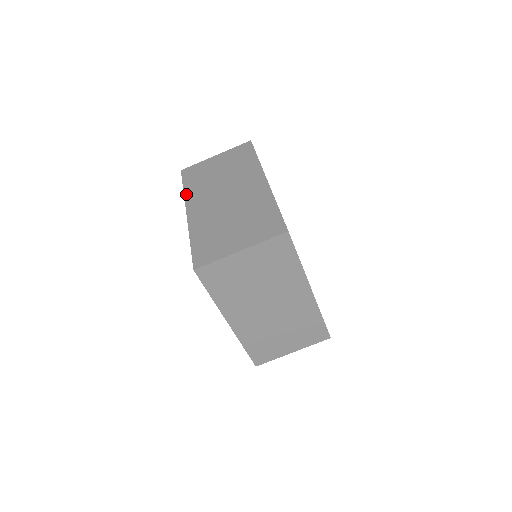
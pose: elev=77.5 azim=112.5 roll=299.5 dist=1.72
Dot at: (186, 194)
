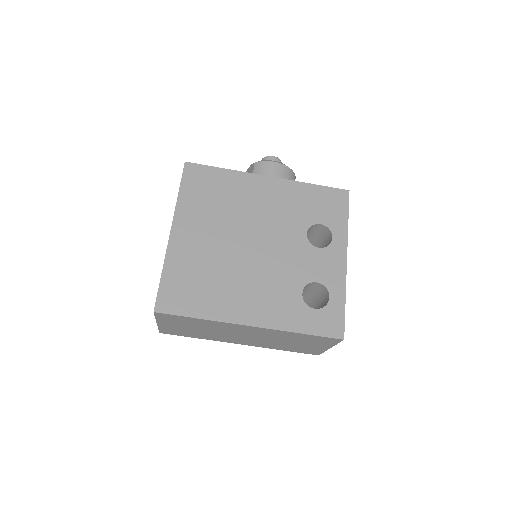
Dot at: occluded
